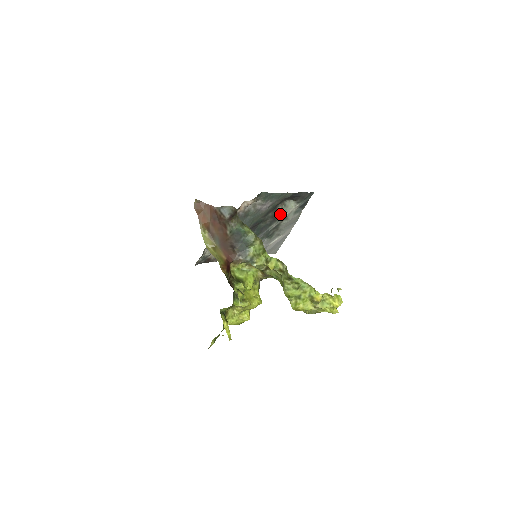
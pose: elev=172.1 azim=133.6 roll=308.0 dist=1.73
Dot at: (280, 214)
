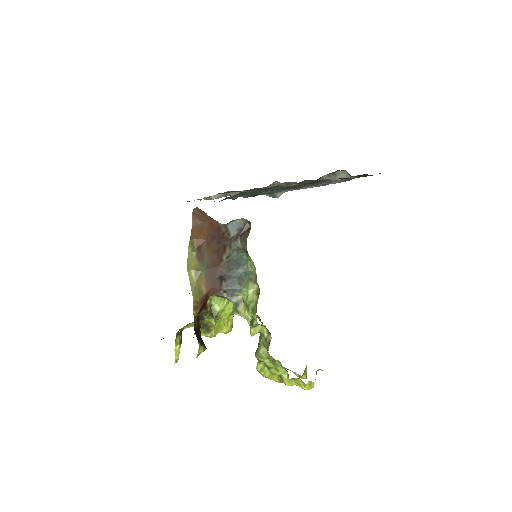
Dot at: occluded
